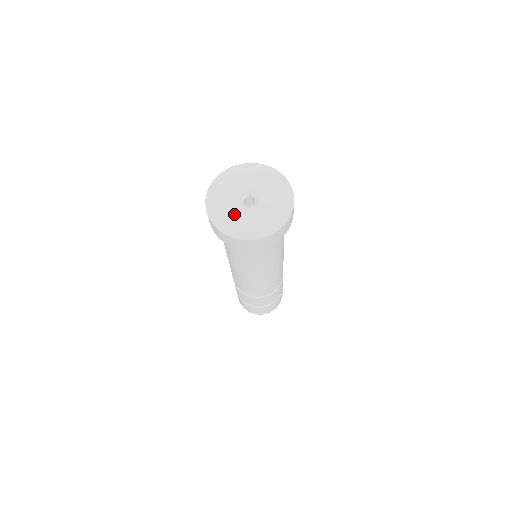
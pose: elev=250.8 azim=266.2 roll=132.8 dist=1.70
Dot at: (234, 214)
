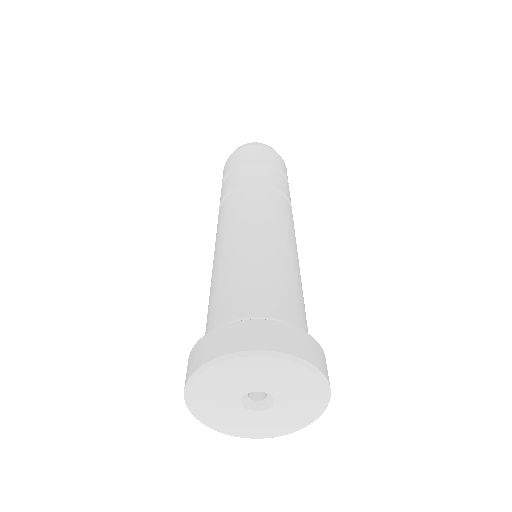
Dot at: (232, 417)
